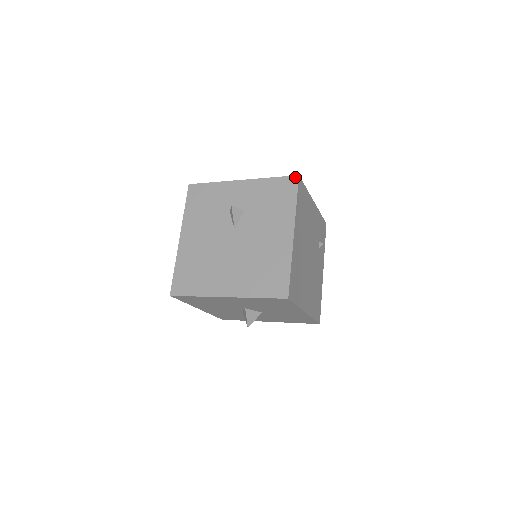
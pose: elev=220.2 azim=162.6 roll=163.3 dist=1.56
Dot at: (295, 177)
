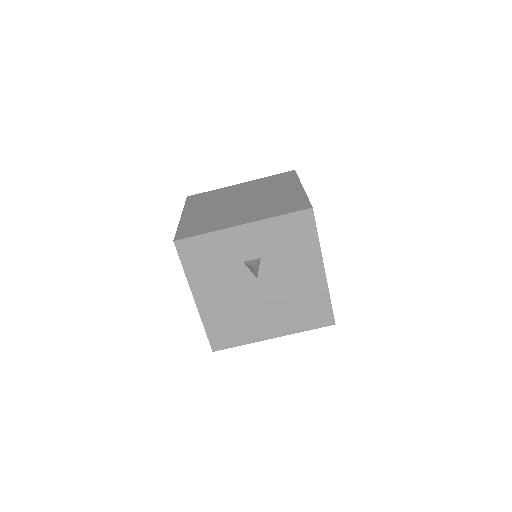
Dot at: (309, 211)
